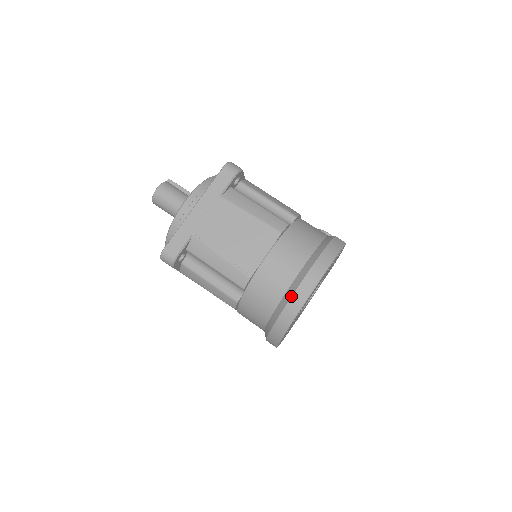
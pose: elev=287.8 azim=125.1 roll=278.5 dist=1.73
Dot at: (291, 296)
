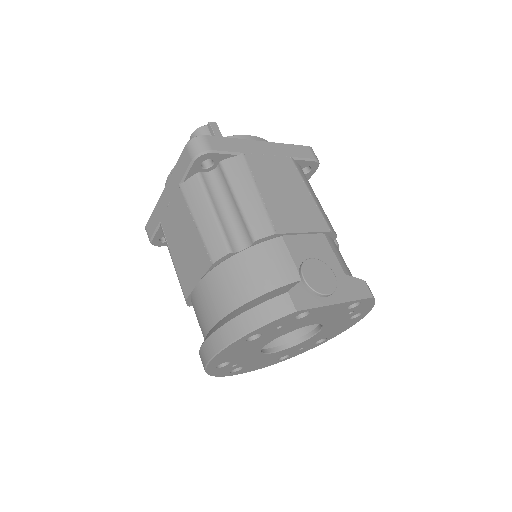
Dot at: occluded
